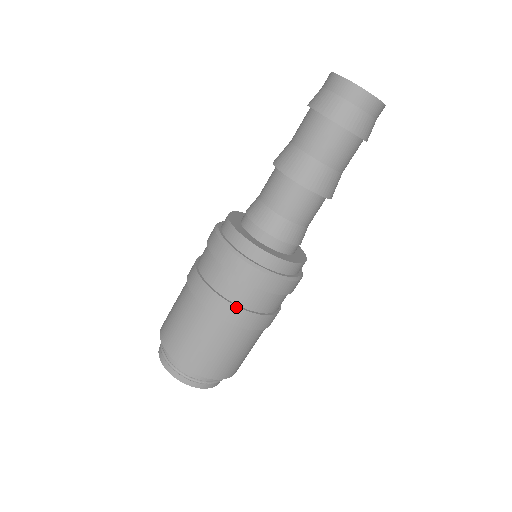
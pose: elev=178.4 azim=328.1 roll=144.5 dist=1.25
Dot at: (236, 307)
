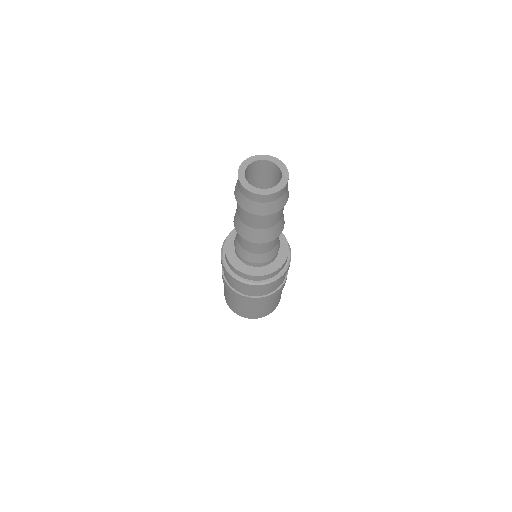
Dot at: (244, 296)
